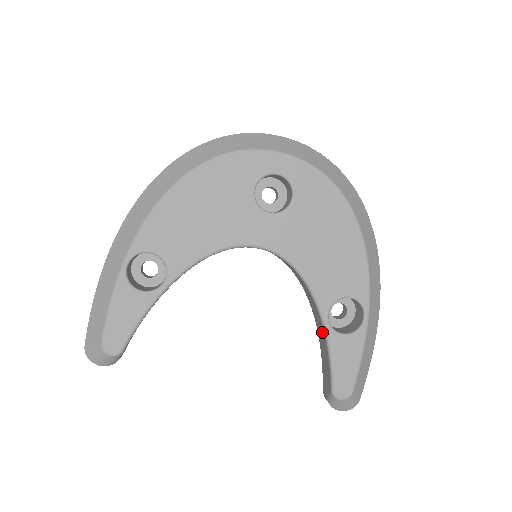
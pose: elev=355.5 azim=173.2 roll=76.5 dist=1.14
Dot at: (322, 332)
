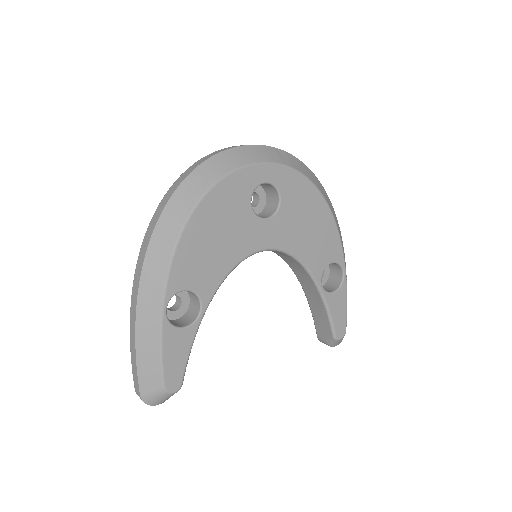
Dot at: (316, 296)
